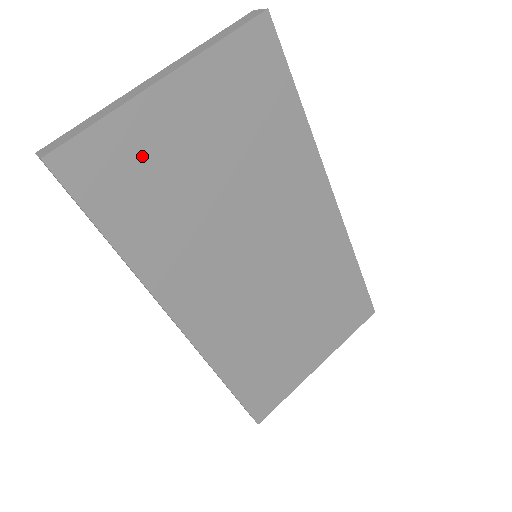
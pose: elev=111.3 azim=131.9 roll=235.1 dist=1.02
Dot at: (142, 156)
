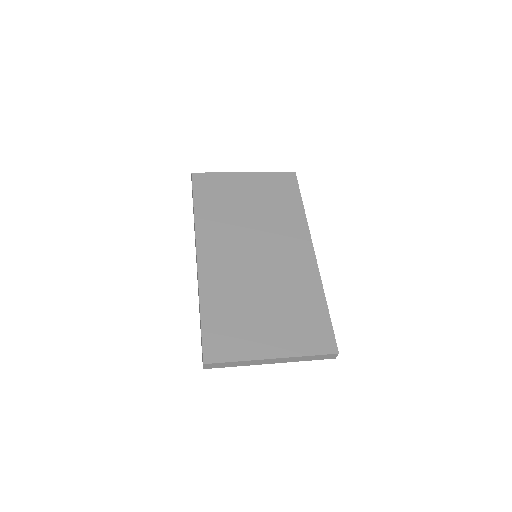
Dot at: (224, 187)
